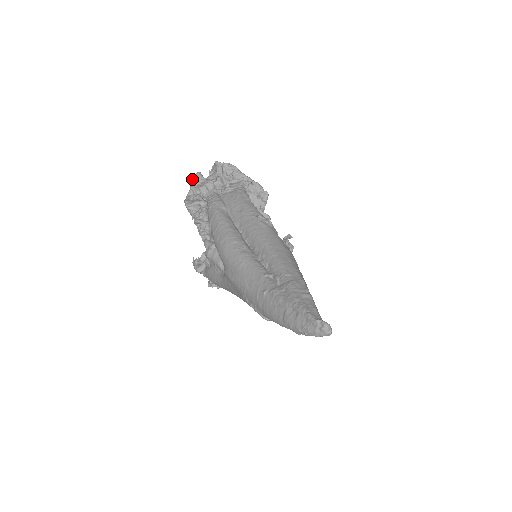
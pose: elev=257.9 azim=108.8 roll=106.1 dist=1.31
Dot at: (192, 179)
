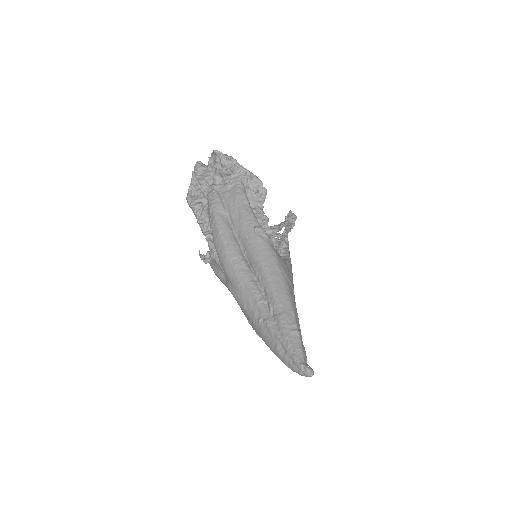
Dot at: (192, 171)
